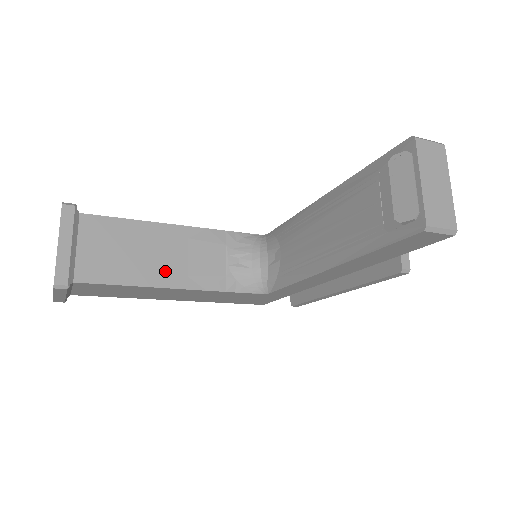
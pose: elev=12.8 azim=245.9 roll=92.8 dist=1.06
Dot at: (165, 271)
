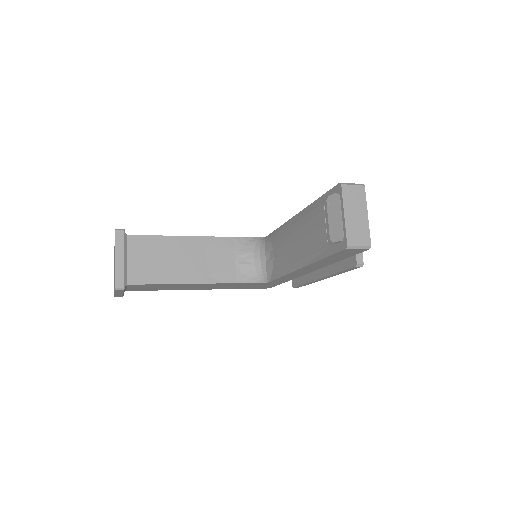
Dot at: (190, 271)
